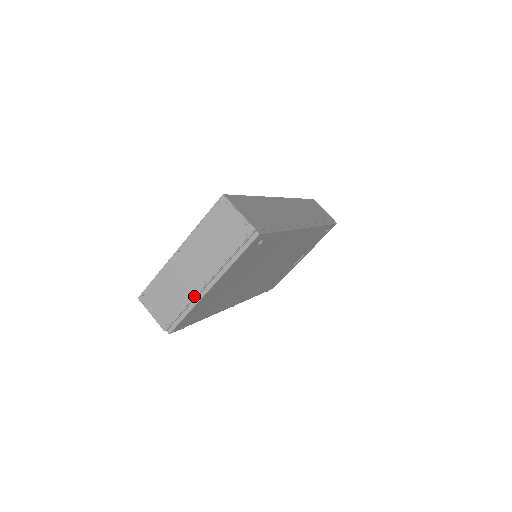
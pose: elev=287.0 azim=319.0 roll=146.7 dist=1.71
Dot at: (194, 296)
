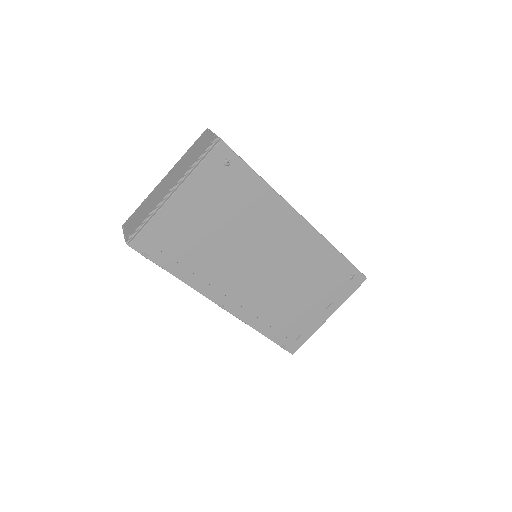
Dot at: (158, 204)
